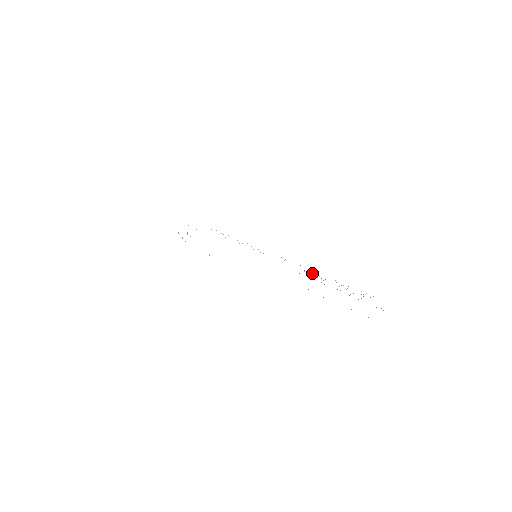
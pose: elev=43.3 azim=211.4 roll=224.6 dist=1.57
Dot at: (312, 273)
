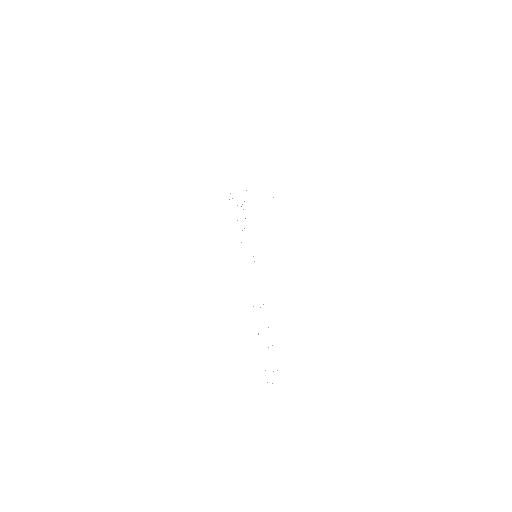
Dot at: occluded
